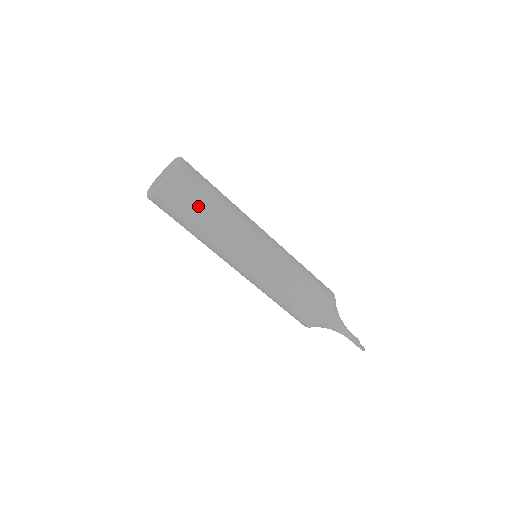
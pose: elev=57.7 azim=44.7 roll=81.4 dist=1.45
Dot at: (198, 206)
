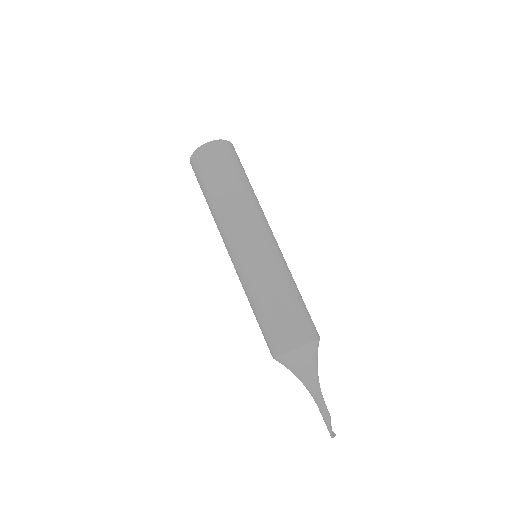
Dot at: (222, 174)
